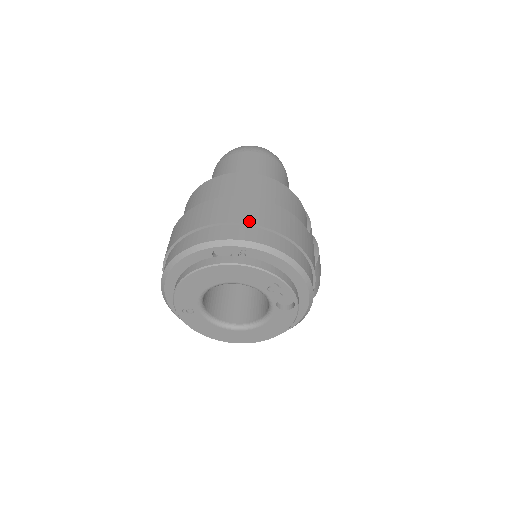
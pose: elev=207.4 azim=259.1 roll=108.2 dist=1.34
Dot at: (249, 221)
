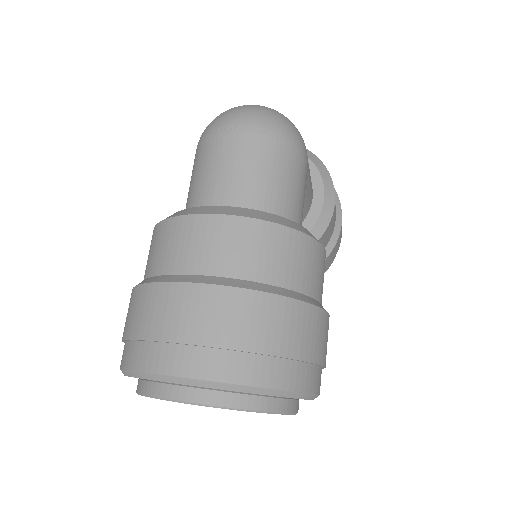
Dot at: (234, 344)
